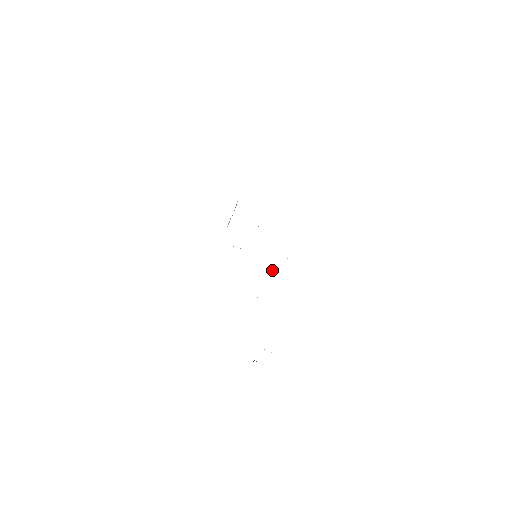
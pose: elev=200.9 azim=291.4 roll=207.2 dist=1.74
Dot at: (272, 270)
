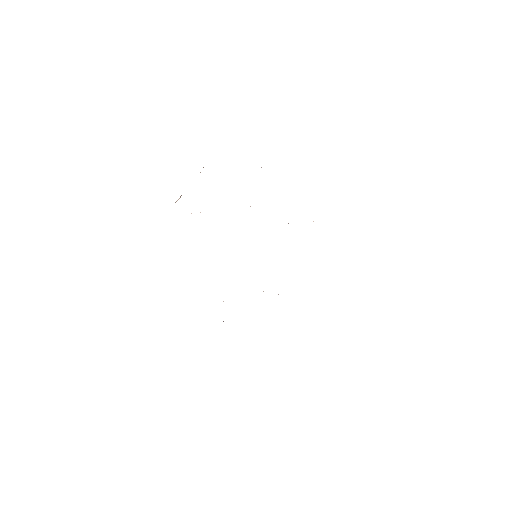
Dot at: occluded
